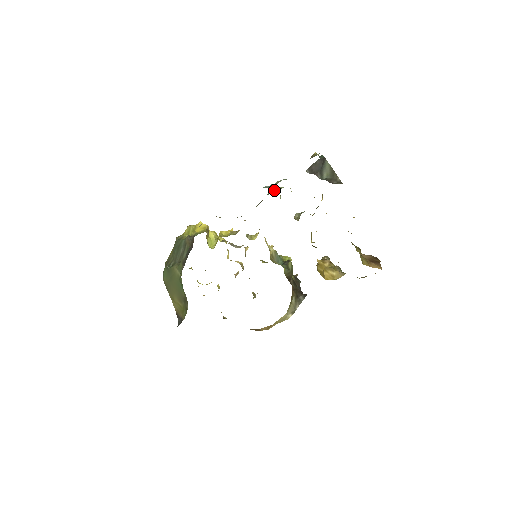
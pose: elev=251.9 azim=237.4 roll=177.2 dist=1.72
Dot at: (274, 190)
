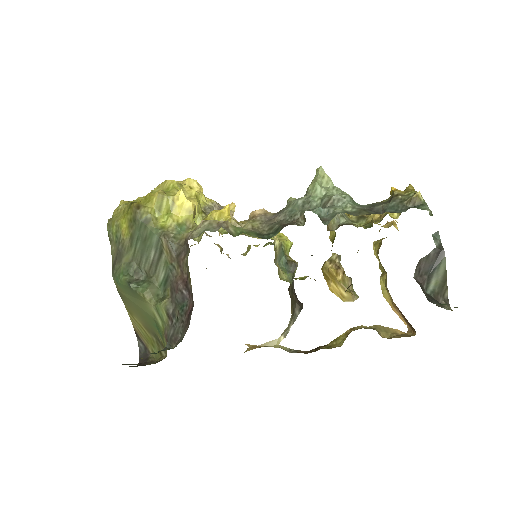
Dot at: (321, 193)
